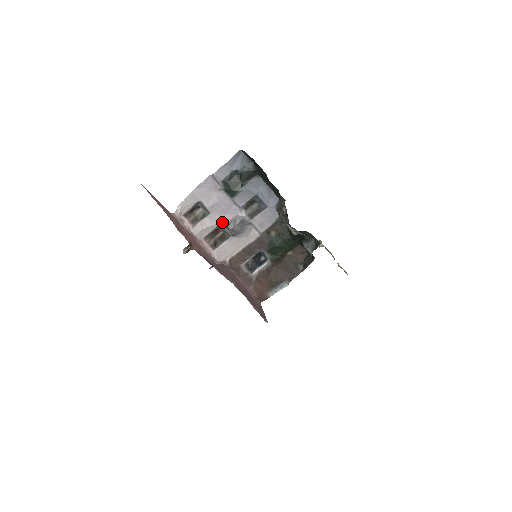
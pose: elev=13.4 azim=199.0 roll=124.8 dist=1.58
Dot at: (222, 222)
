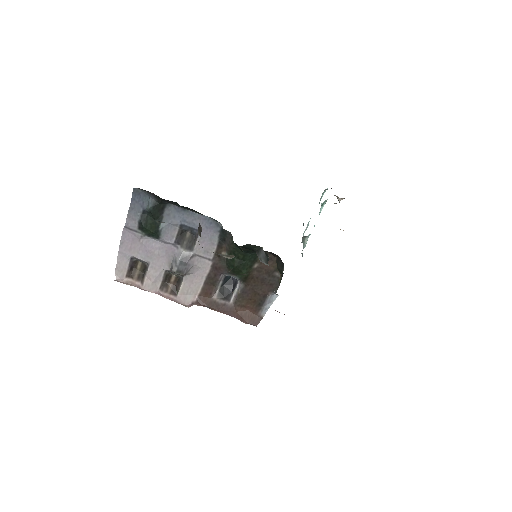
Dot at: (166, 267)
